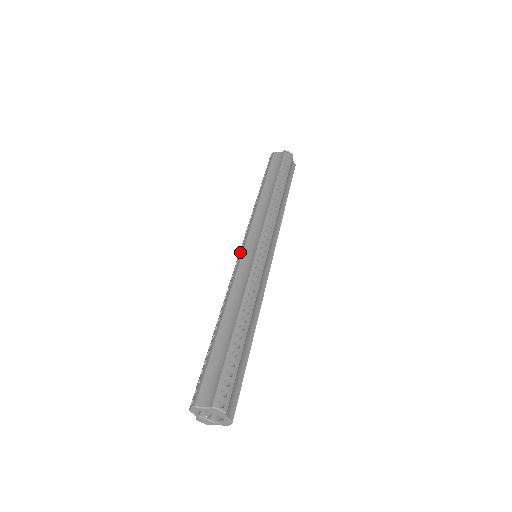
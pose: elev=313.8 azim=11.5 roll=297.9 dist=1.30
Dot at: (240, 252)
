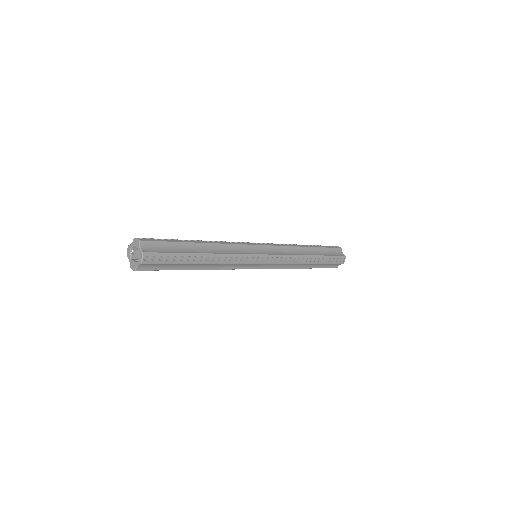
Dot at: occluded
